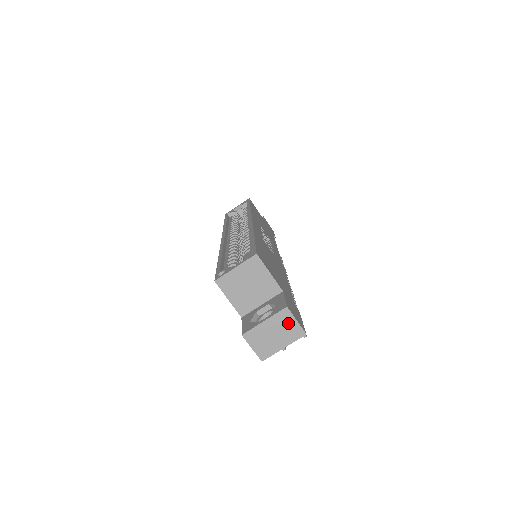
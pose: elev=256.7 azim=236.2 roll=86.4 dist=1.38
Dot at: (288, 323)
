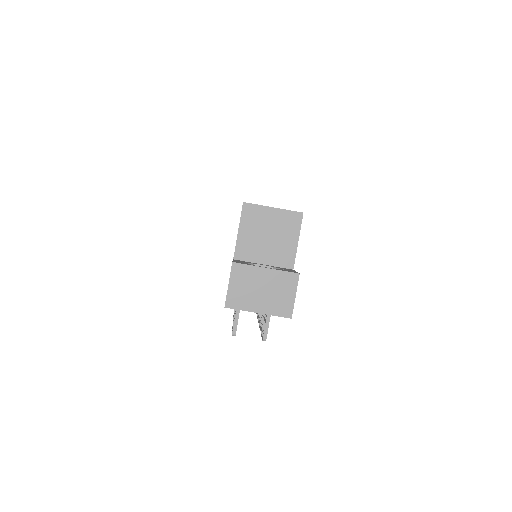
Dot at: (285, 291)
